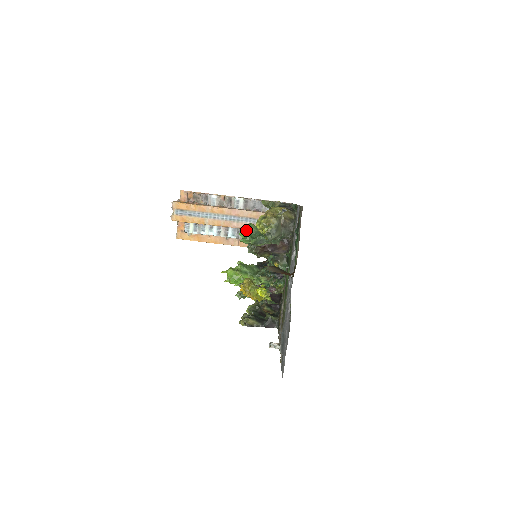
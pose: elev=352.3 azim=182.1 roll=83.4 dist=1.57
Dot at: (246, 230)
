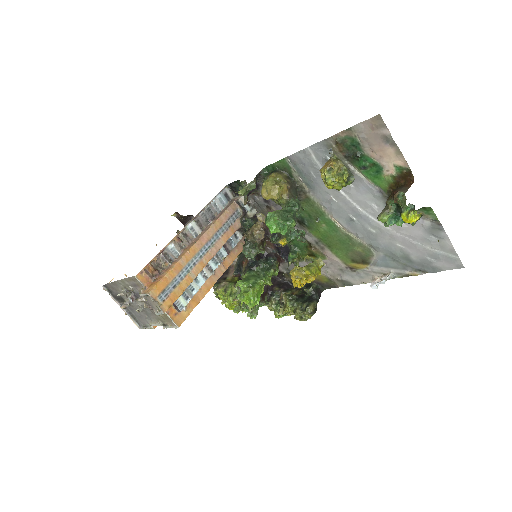
Dot at: (274, 222)
